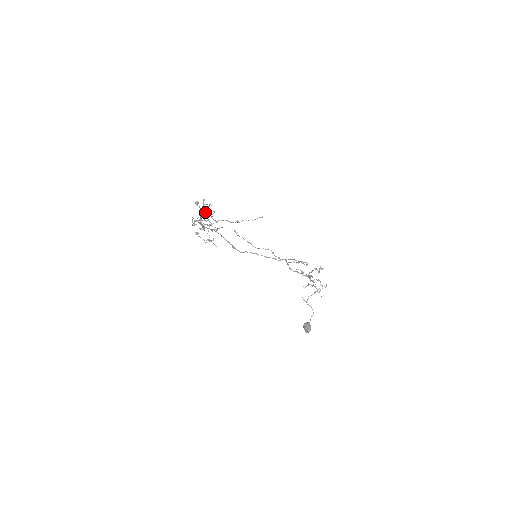
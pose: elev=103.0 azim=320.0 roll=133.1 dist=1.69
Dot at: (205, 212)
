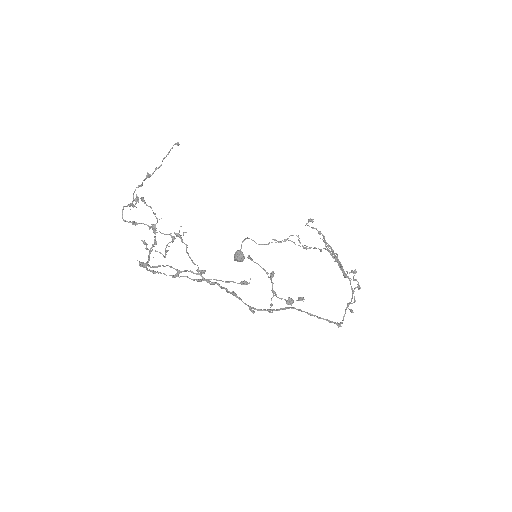
Dot at: (155, 225)
